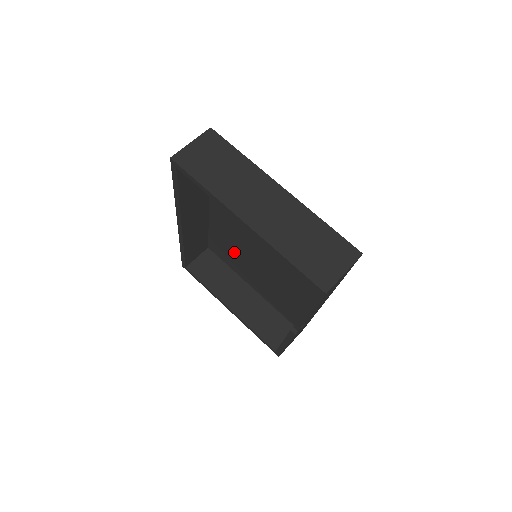
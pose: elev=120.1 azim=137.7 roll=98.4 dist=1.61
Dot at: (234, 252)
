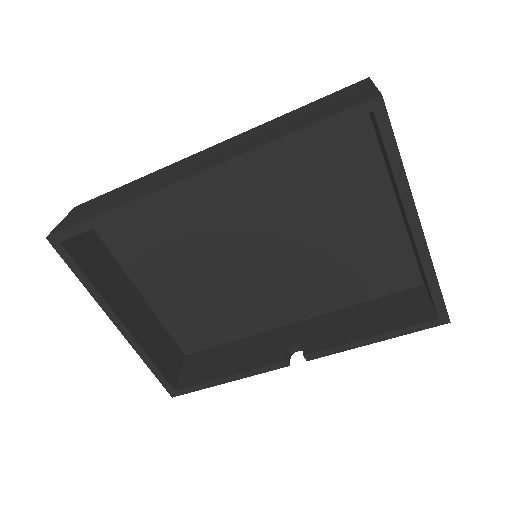
Dot at: (171, 238)
